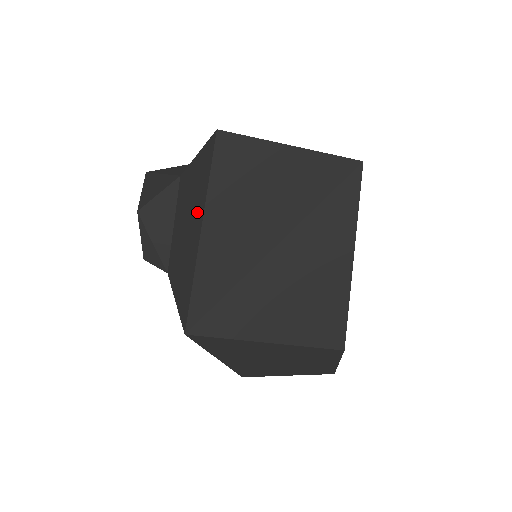
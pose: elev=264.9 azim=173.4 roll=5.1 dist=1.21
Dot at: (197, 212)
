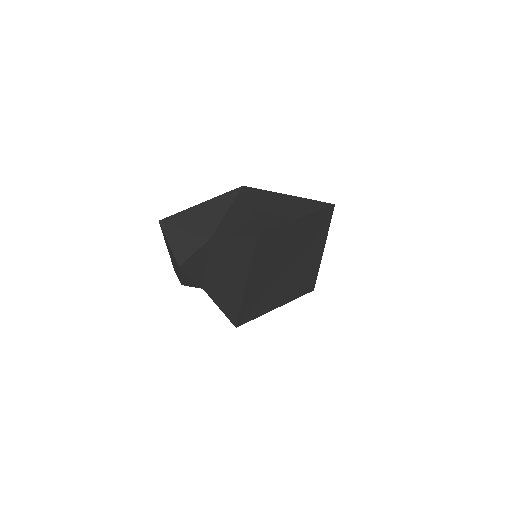
Dot at: (240, 271)
